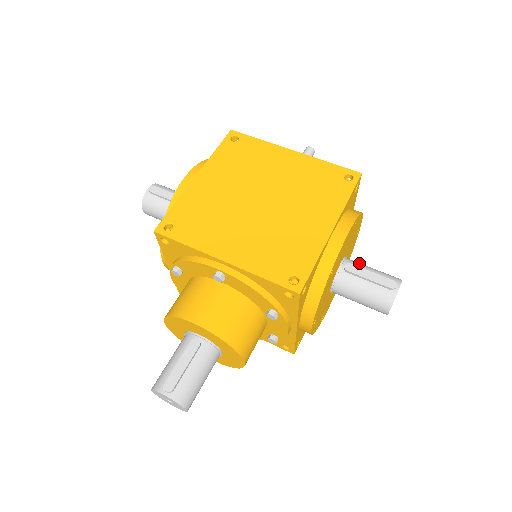
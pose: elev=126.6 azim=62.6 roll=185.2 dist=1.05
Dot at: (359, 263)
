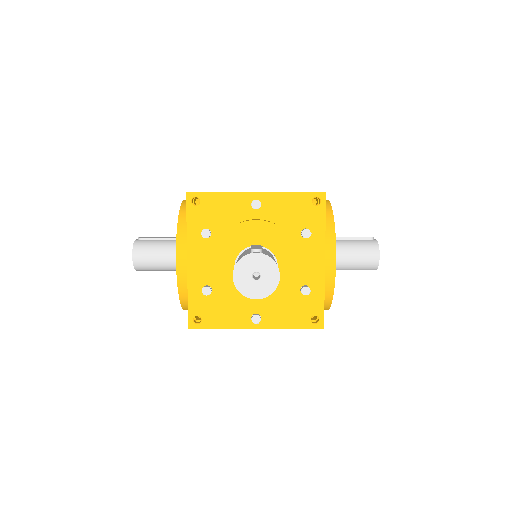
Dot at: occluded
